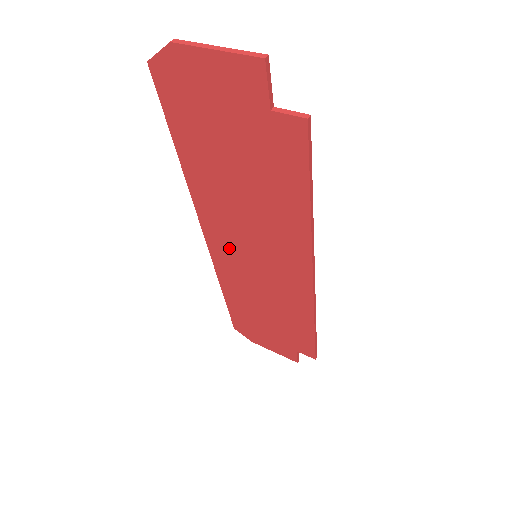
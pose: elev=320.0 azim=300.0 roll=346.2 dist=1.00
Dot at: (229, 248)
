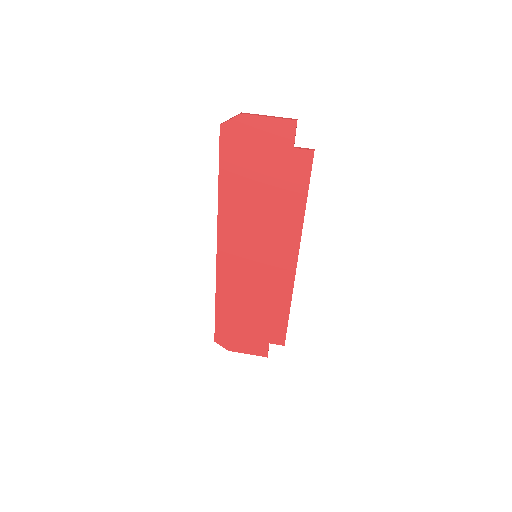
Dot at: (236, 254)
